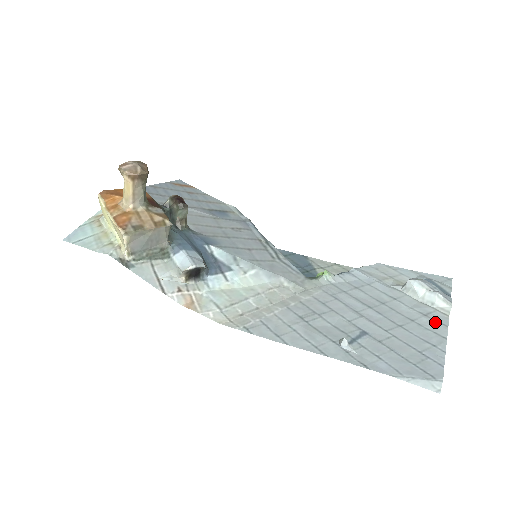
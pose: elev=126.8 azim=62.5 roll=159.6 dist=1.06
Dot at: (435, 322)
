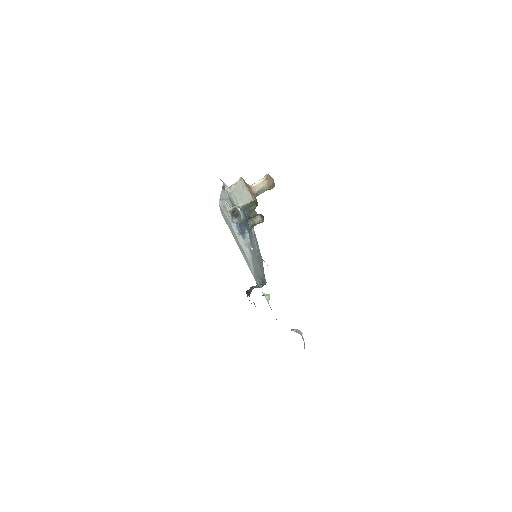
Dot at: occluded
